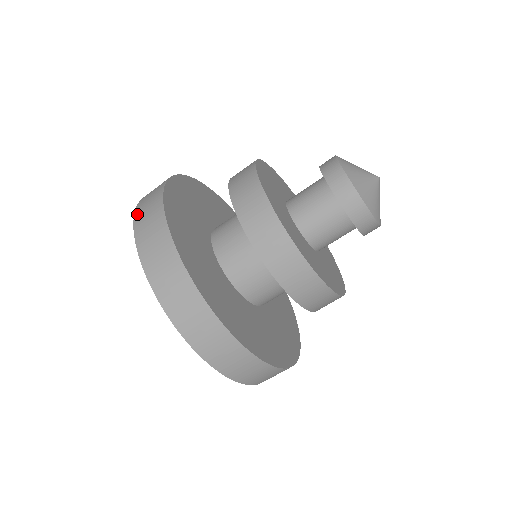
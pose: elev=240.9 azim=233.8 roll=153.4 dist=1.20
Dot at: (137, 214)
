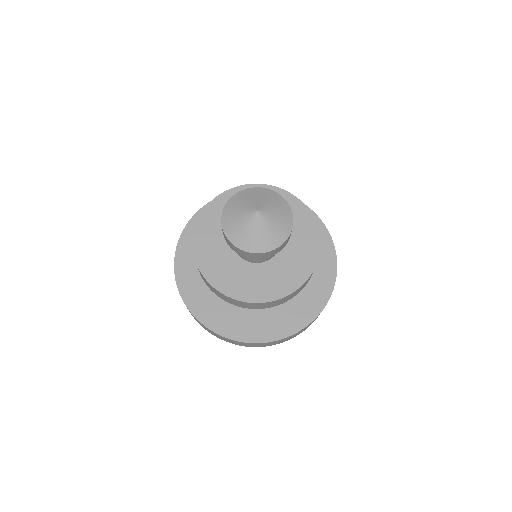
Dot at: occluded
